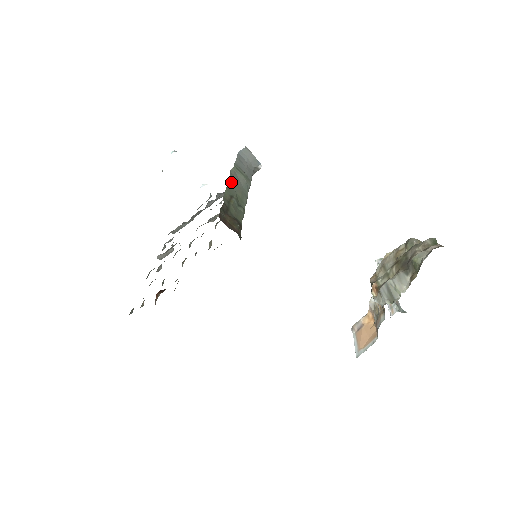
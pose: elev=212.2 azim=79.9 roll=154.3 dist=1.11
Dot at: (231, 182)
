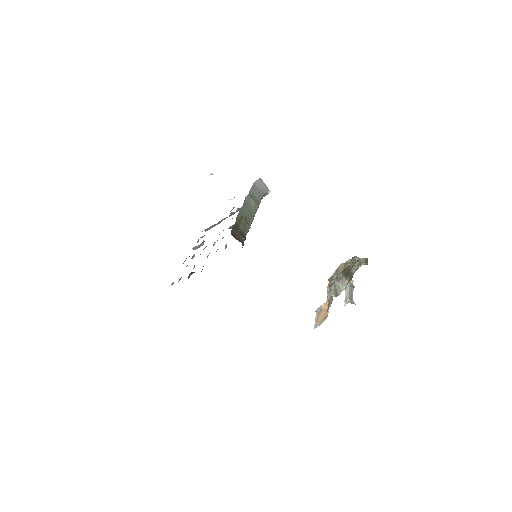
Dot at: (244, 207)
